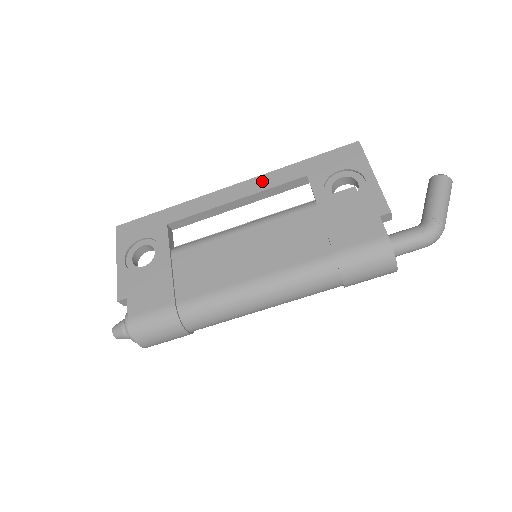
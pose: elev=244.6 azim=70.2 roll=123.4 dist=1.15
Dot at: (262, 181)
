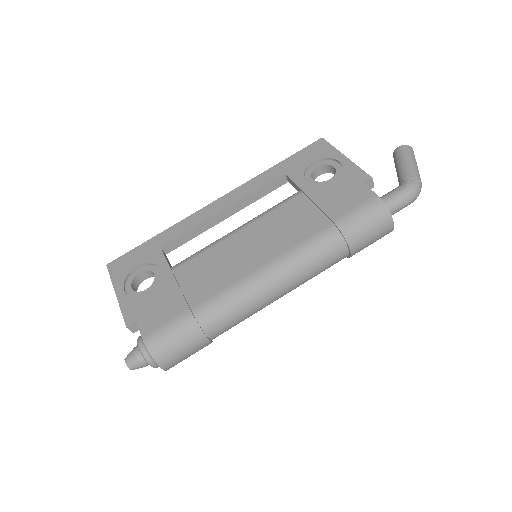
Dot at: (244, 189)
